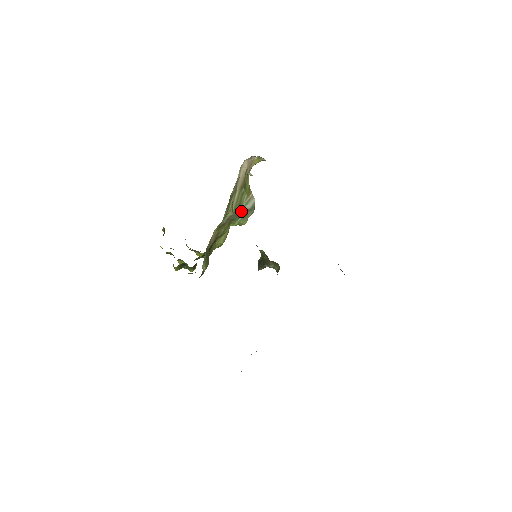
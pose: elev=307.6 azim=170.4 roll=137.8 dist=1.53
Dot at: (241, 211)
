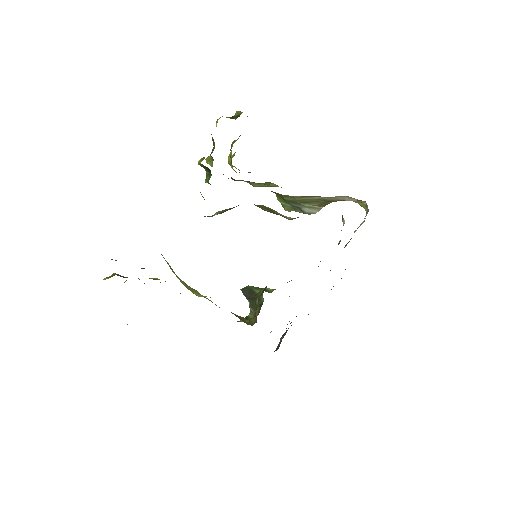
Dot at: (298, 205)
